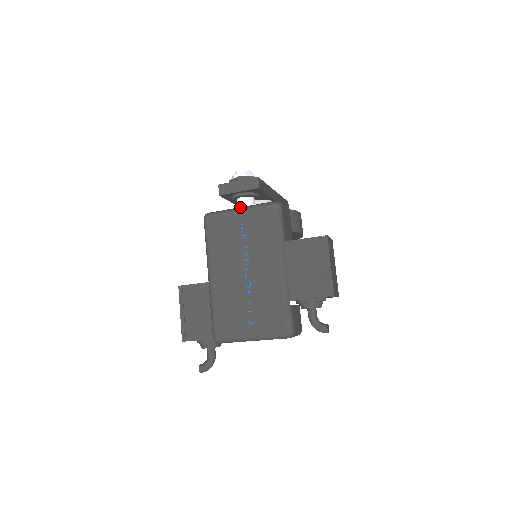
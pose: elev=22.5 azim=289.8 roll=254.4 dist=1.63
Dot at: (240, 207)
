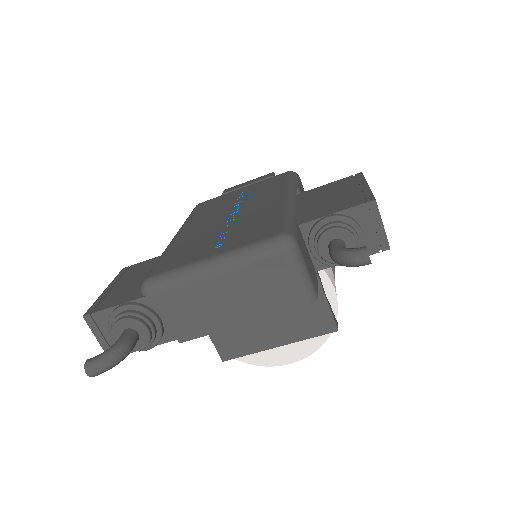
Dot at: occluded
